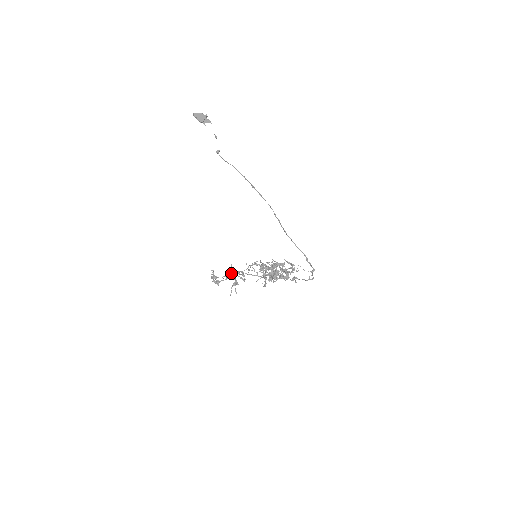
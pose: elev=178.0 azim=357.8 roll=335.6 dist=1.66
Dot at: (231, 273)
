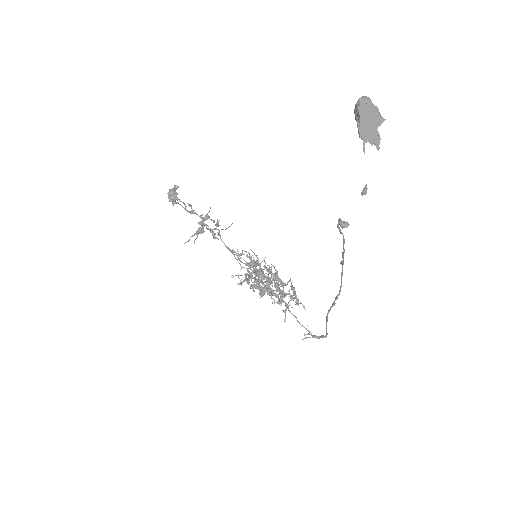
Dot at: (203, 220)
